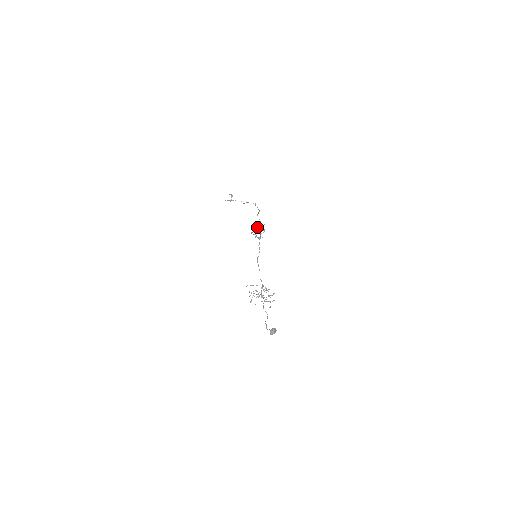
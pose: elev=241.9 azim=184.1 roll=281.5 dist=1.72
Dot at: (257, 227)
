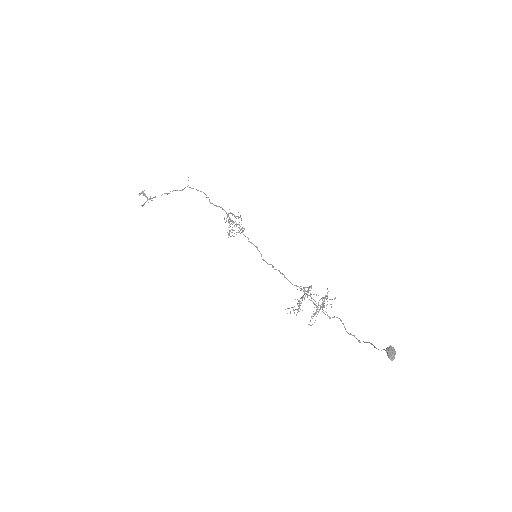
Dot at: occluded
